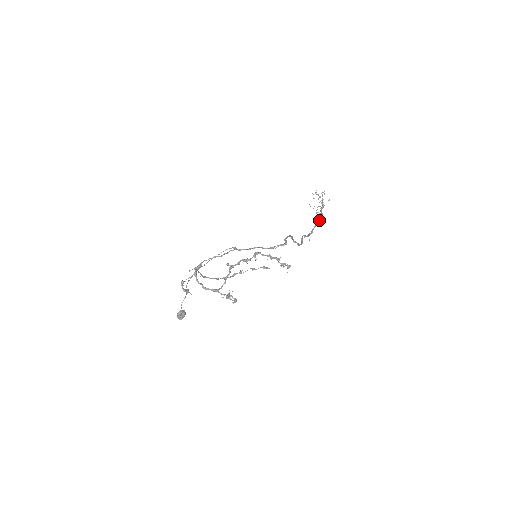
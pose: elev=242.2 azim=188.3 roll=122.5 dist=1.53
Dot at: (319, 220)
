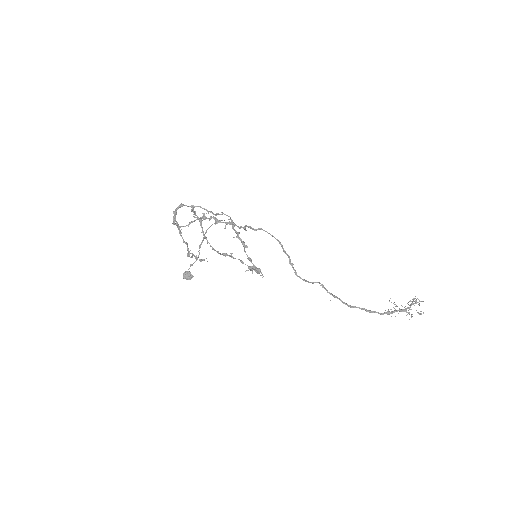
Dot at: (378, 312)
